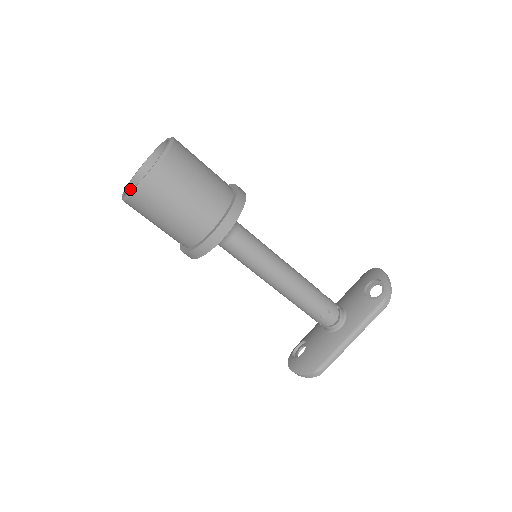
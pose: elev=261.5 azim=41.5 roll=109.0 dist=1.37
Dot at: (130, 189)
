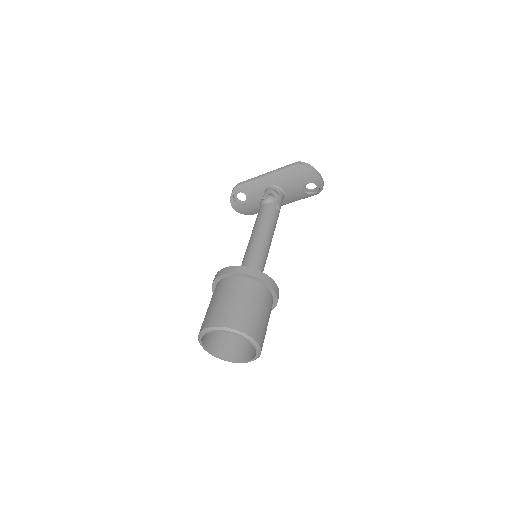
Dot at: (202, 340)
